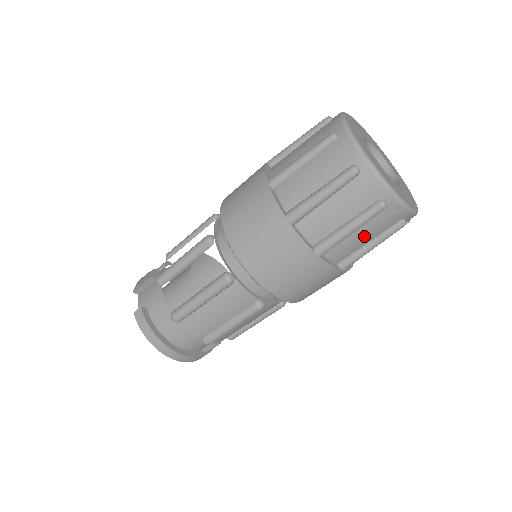
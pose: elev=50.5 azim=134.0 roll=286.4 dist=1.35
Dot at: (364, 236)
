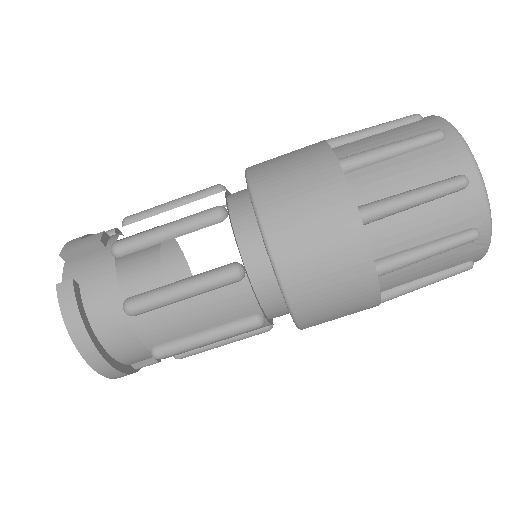
Dot at: (430, 267)
